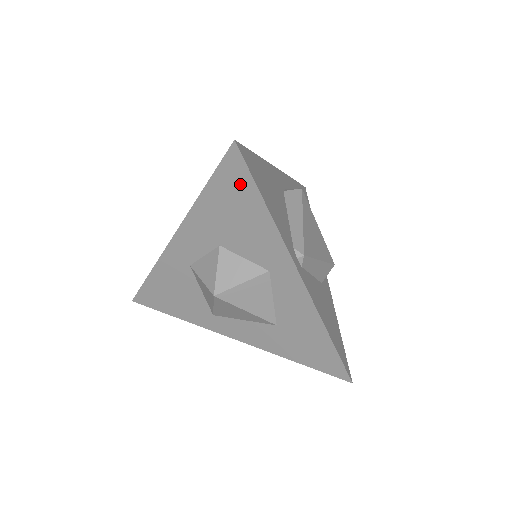
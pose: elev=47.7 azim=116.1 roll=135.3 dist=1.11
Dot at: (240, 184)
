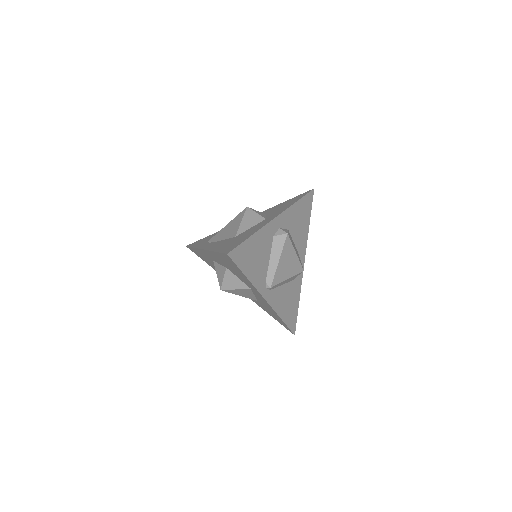
Dot at: (232, 263)
